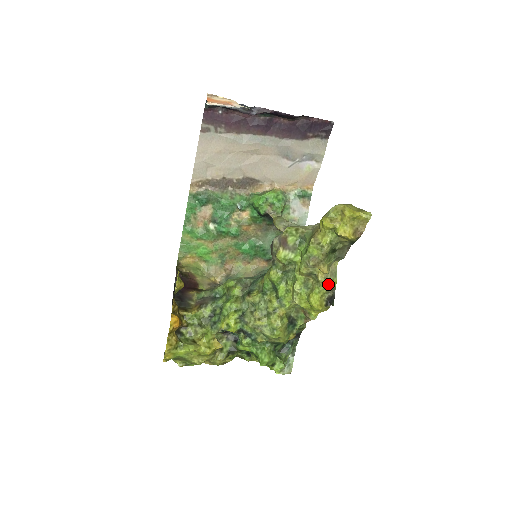
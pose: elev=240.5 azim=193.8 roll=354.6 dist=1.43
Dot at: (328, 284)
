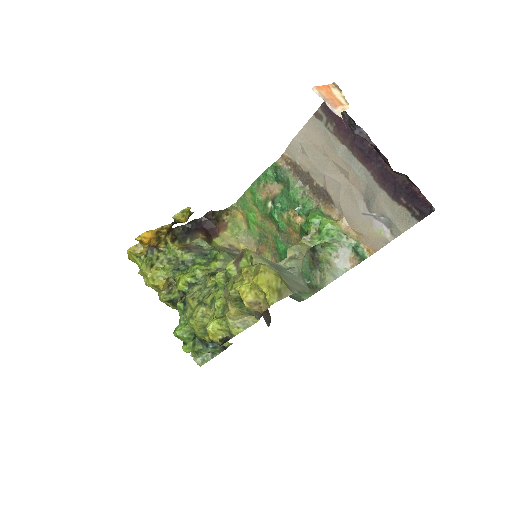
Dot at: (230, 326)
